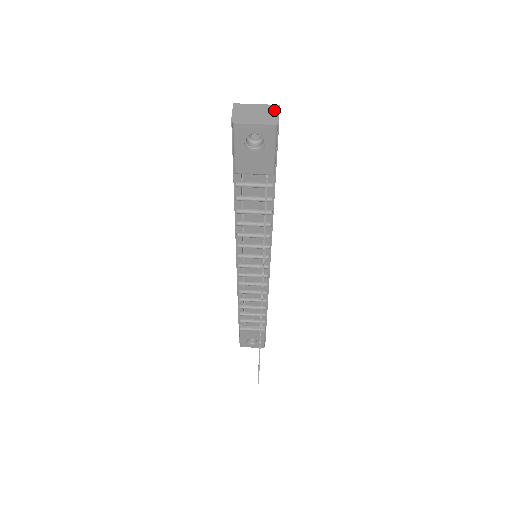
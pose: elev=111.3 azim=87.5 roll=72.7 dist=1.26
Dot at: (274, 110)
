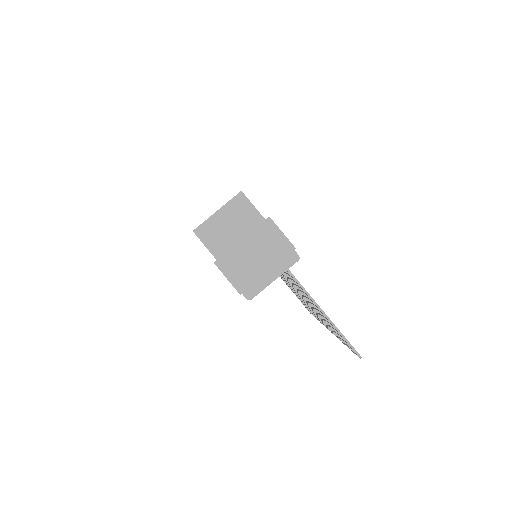
Dot at: (272, 233)
